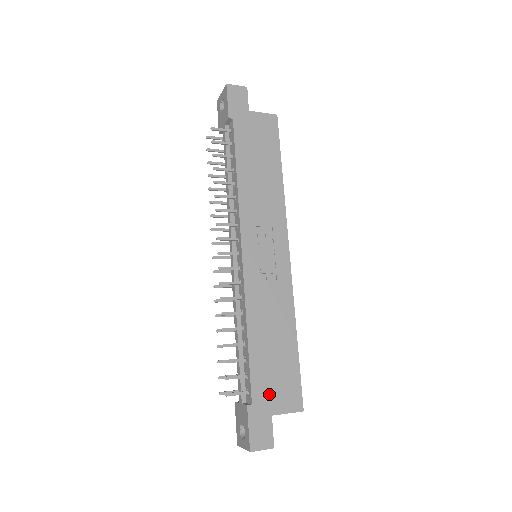
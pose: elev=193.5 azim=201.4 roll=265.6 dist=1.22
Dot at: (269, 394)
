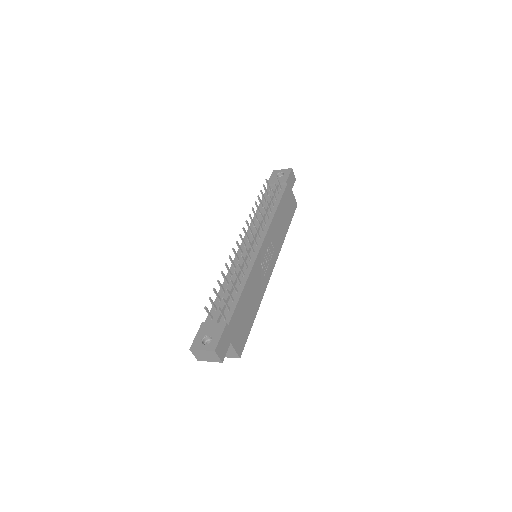
Dot at: (235, 329)
